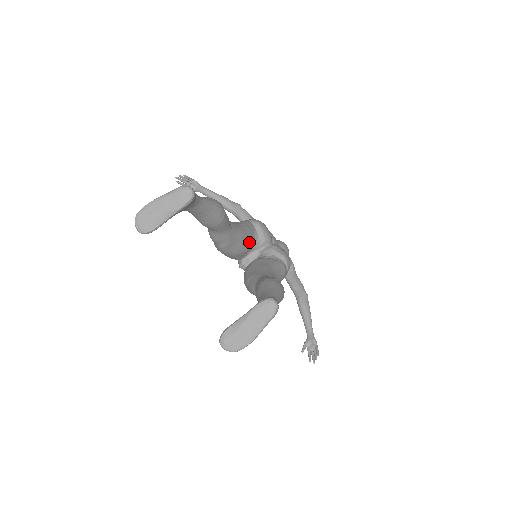
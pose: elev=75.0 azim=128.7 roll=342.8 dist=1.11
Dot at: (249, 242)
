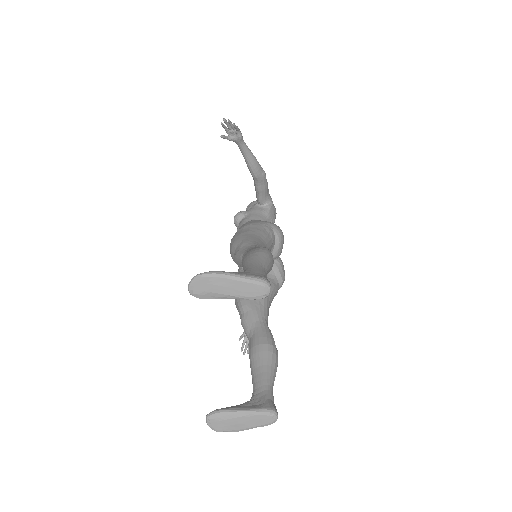
Dot at: occluded
